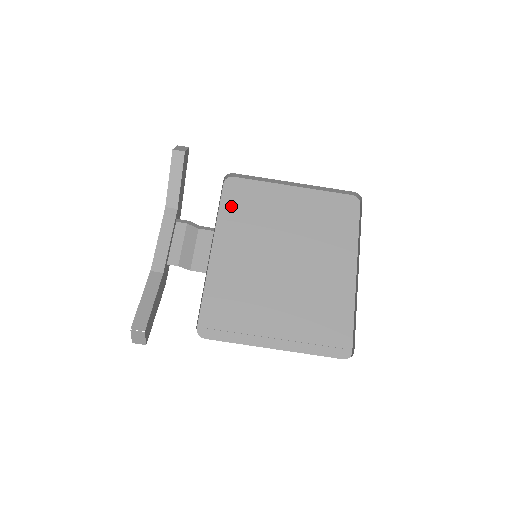
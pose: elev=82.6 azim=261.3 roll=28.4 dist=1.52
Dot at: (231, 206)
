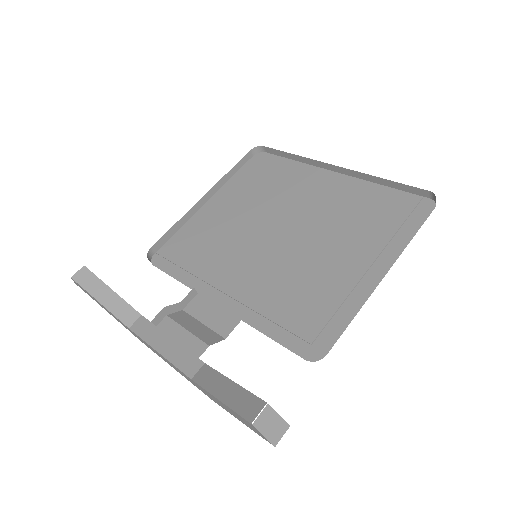
Dot at: (183, 266)
